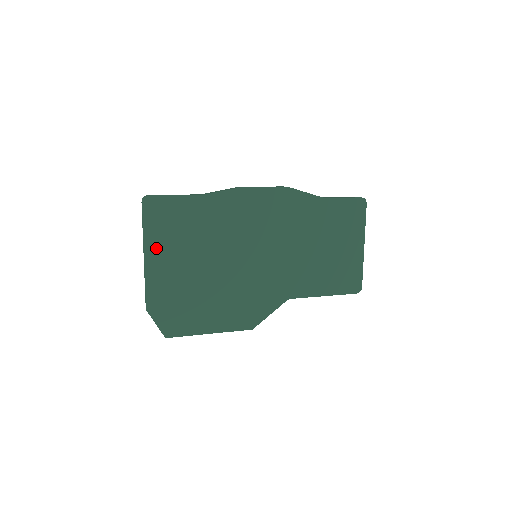
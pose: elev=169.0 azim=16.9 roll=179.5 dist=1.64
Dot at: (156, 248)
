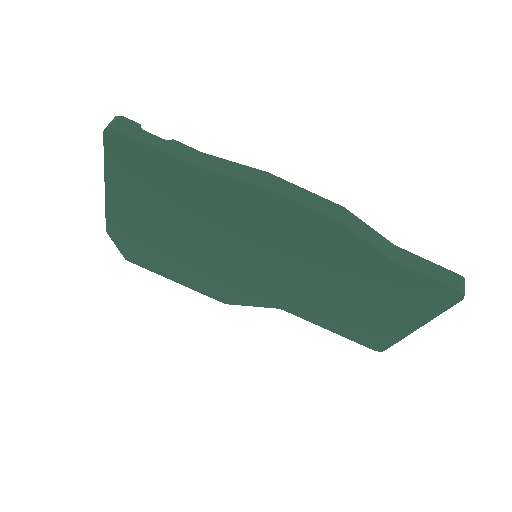
Dot at: (120, 187)
